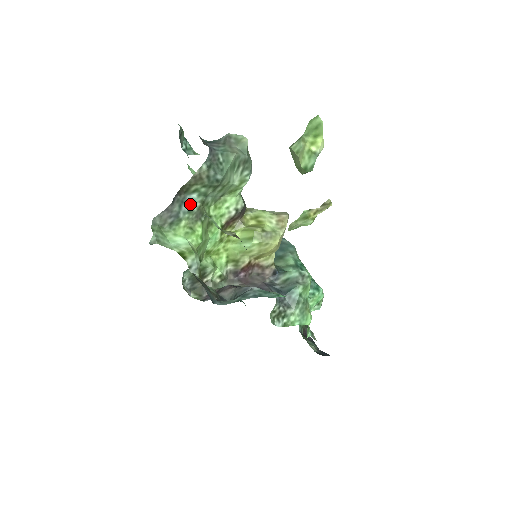
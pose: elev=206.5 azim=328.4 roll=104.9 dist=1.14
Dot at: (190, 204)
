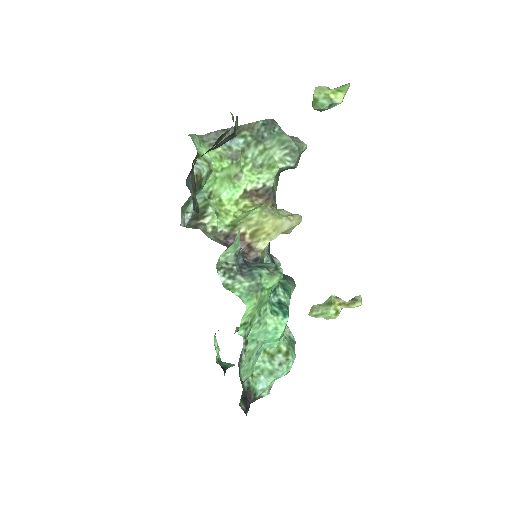
Dot at: (234, 144)
